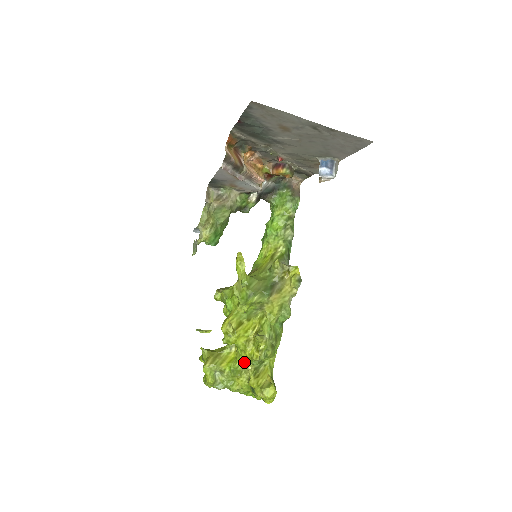
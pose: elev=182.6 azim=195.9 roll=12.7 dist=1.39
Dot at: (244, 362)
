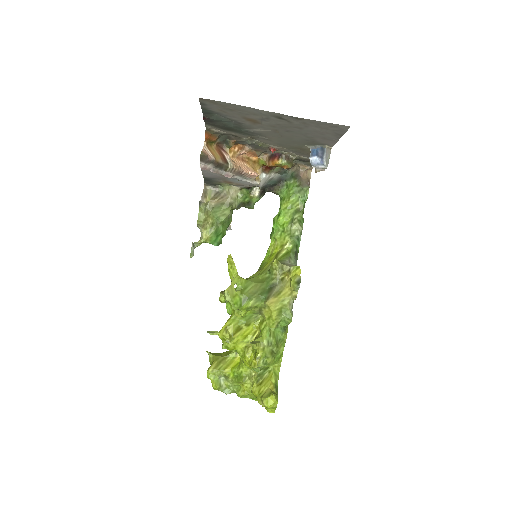
Dot at: (247, 368)
